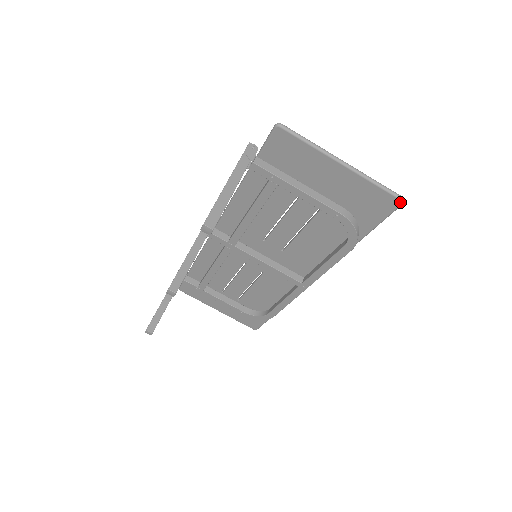
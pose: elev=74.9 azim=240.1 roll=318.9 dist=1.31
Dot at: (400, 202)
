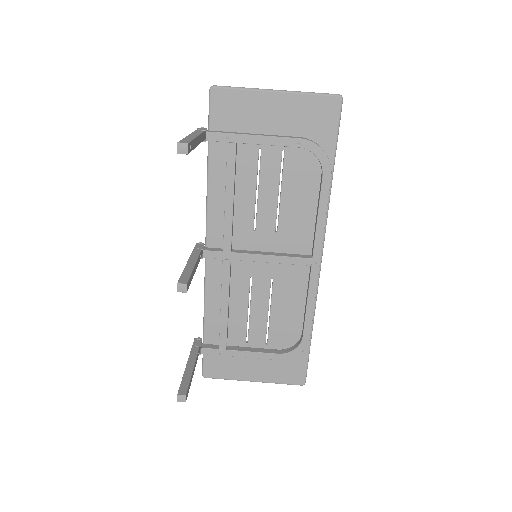
Dot at: (339, 99)
